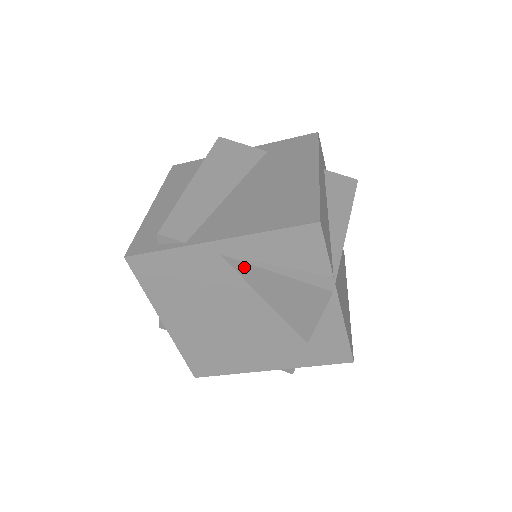
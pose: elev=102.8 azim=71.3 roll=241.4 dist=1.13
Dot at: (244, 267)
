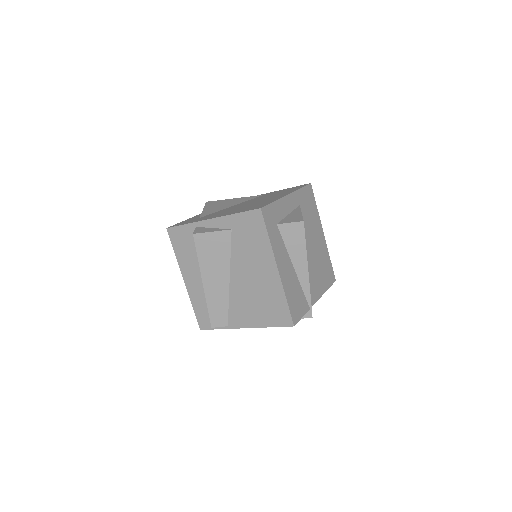
Dot at: occluded
